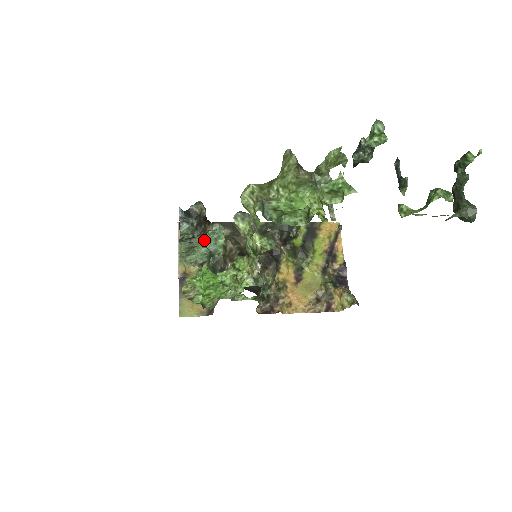
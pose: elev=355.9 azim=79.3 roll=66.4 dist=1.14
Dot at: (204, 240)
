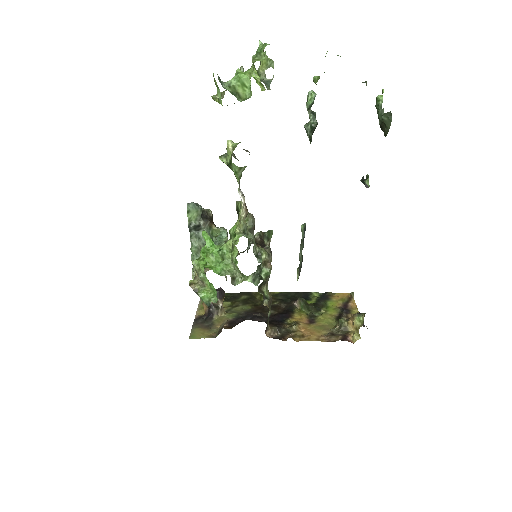
Dot at: occluded
